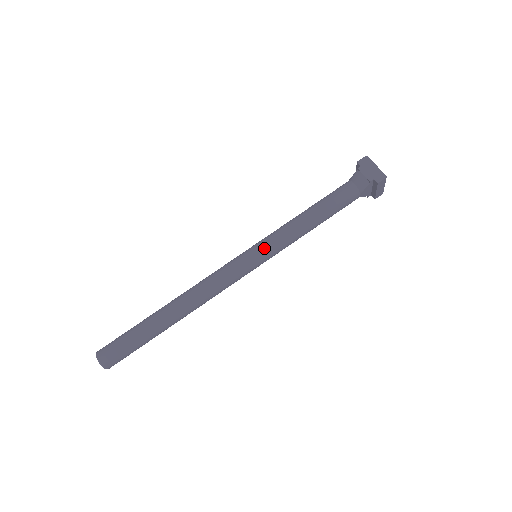
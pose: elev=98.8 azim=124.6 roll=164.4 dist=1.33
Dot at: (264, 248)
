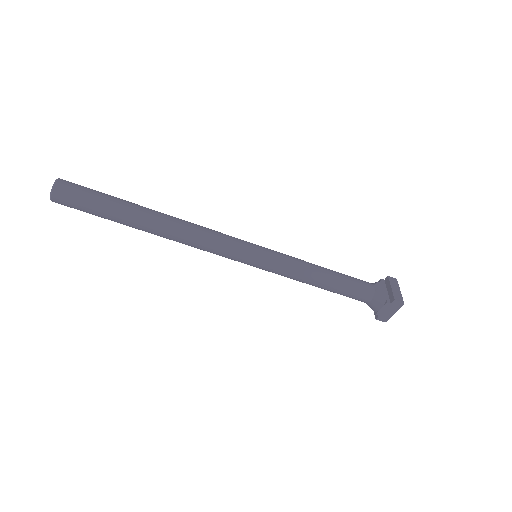
Dot at: (265, 268)
